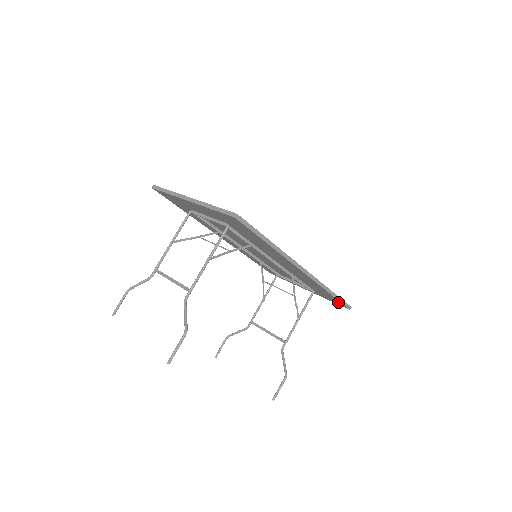
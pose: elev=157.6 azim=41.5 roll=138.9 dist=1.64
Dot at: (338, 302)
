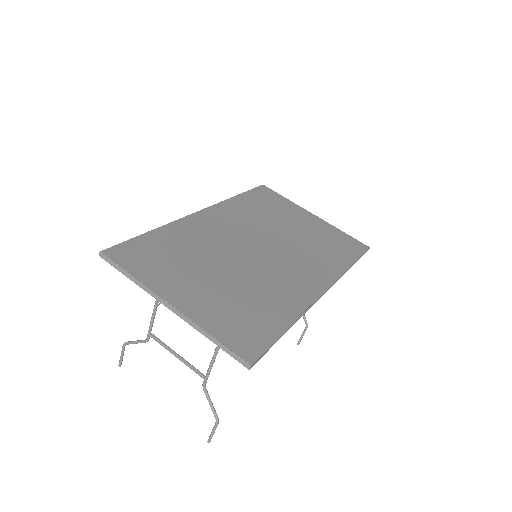
Dot at: occluded
